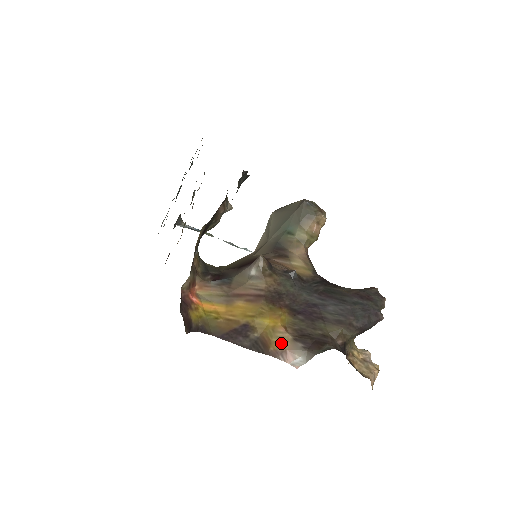
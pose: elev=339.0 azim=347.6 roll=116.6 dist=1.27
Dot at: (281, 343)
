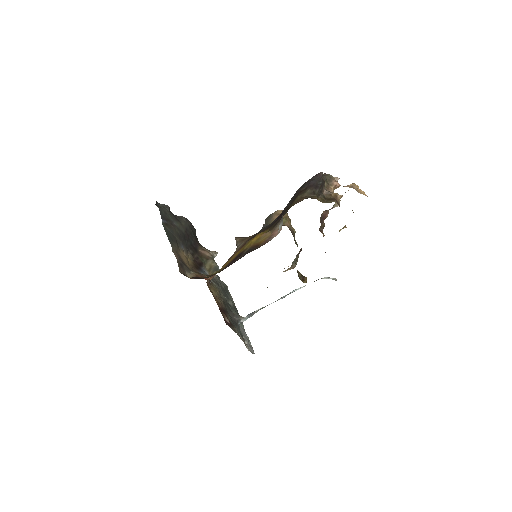
Dot at: (266, 237)
